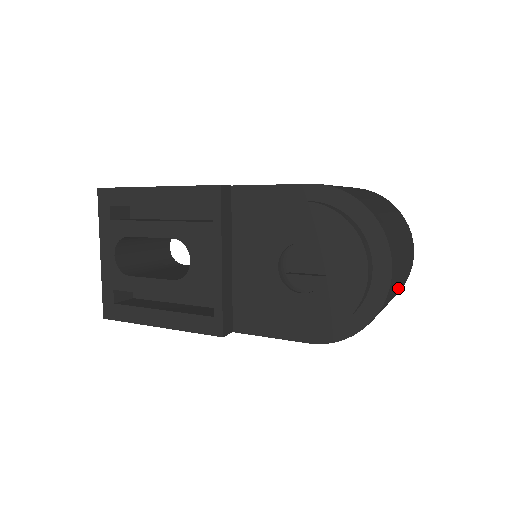
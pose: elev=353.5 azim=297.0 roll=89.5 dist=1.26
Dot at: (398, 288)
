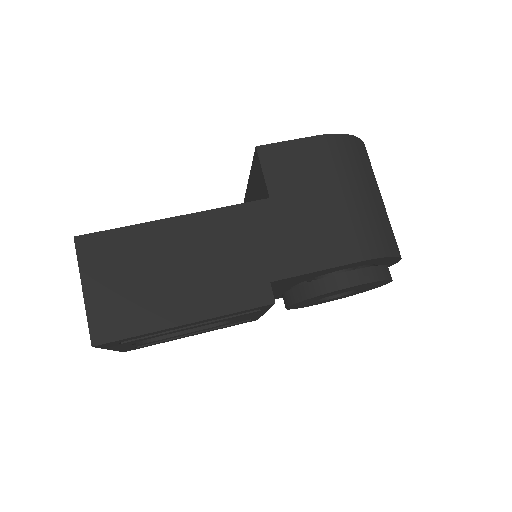
Dot at: occluded
